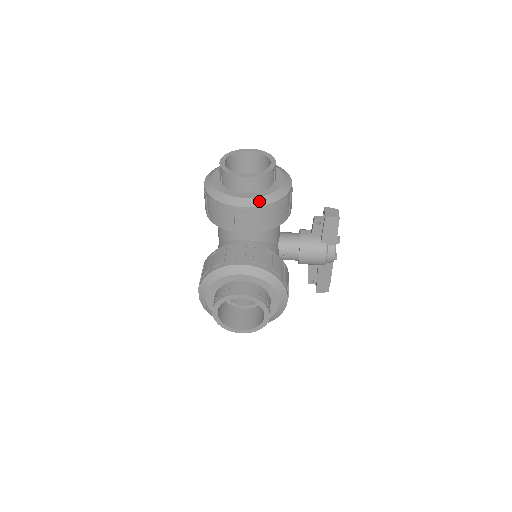
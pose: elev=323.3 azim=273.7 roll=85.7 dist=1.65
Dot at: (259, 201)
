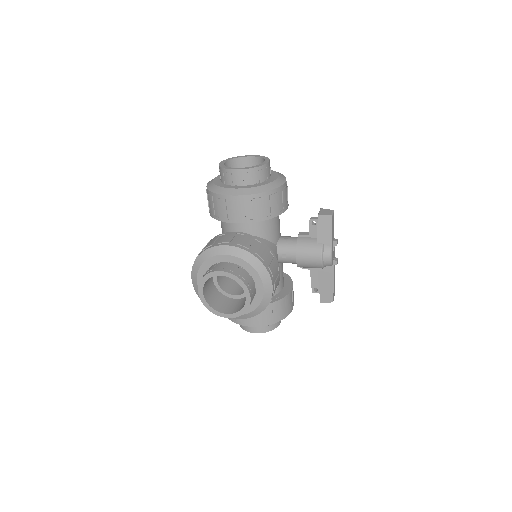
Dot at: (248, 191)
